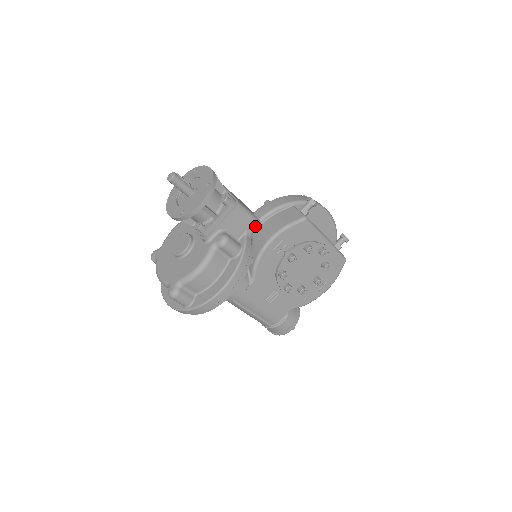
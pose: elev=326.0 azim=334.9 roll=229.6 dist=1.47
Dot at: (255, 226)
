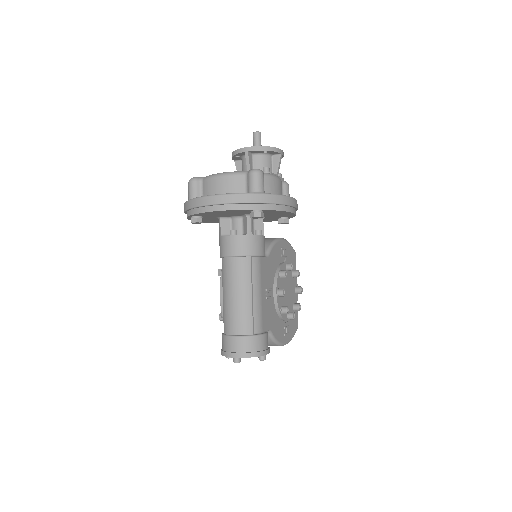
Dot at: occluded
